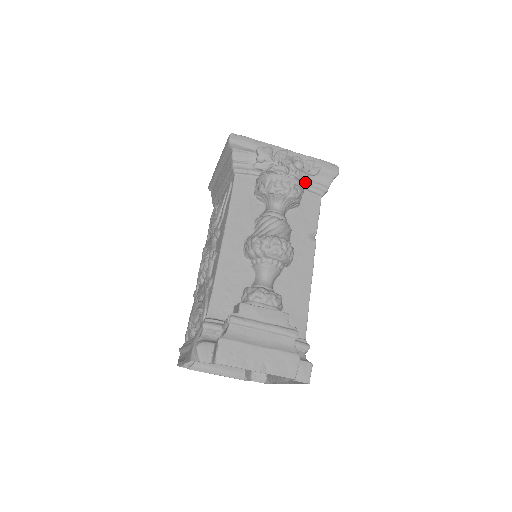
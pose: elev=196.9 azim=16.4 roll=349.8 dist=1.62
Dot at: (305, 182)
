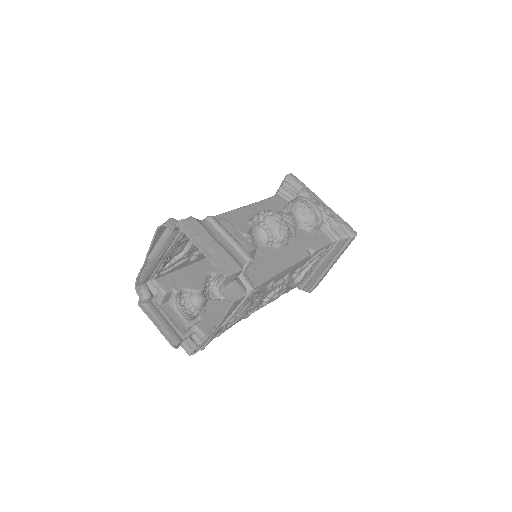
Dot at: (325, 223)
